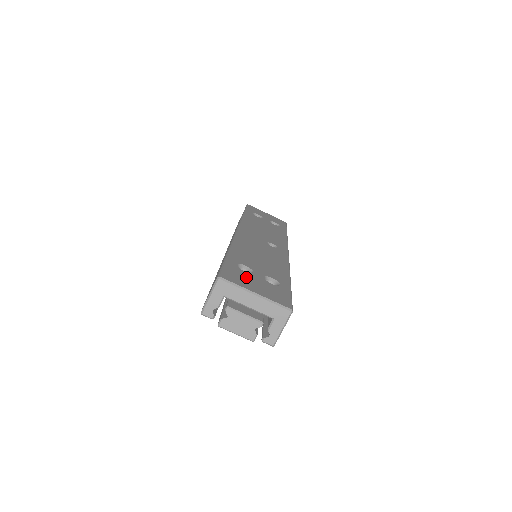
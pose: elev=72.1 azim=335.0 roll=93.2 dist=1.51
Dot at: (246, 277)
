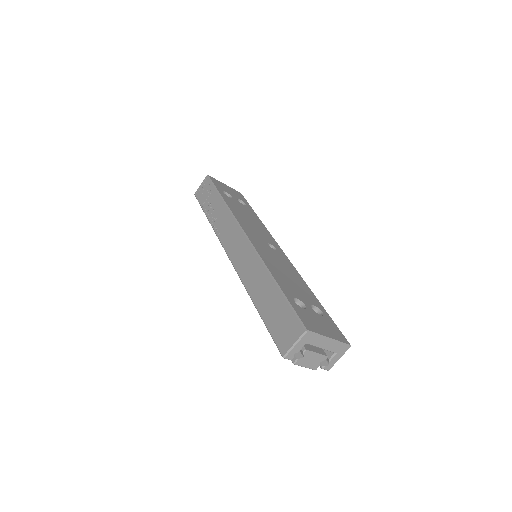
Dot at: (311, 317)
